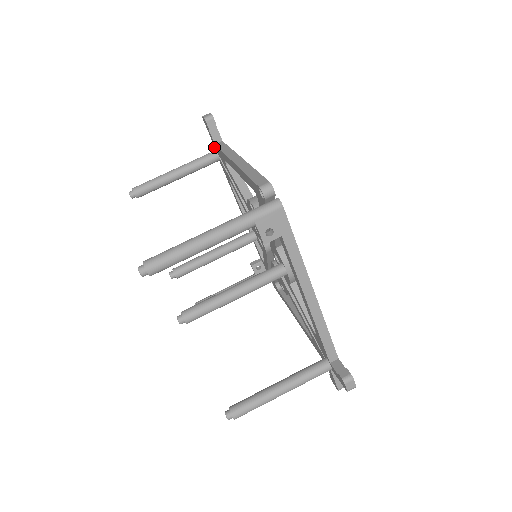
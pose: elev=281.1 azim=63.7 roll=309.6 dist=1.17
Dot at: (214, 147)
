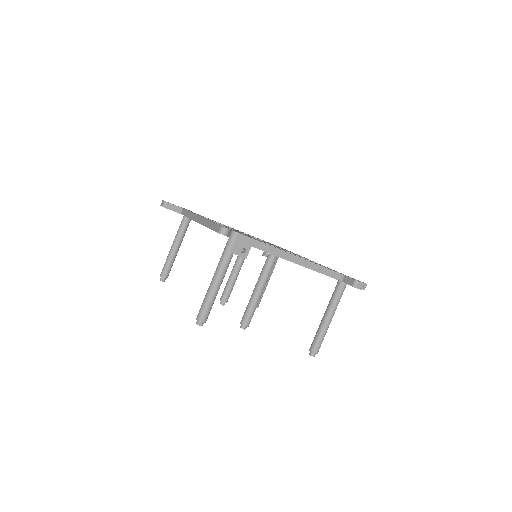
Dot at: occluded
